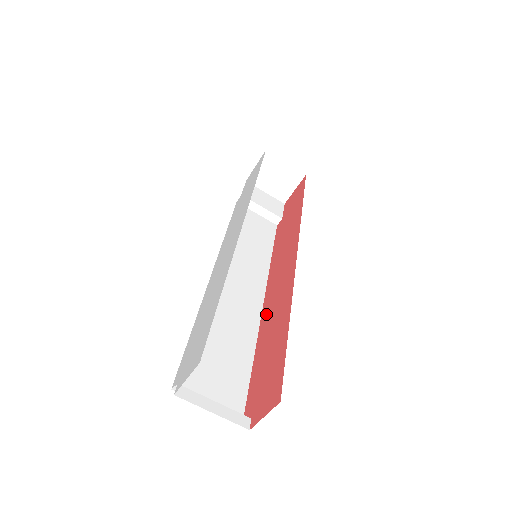
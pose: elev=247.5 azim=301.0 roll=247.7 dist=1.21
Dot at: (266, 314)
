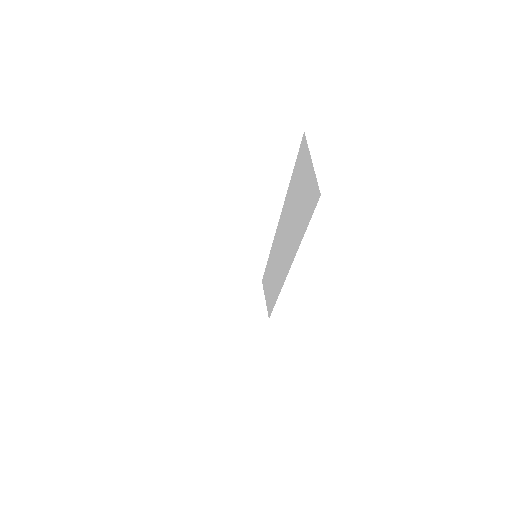
Dot at: occluded
